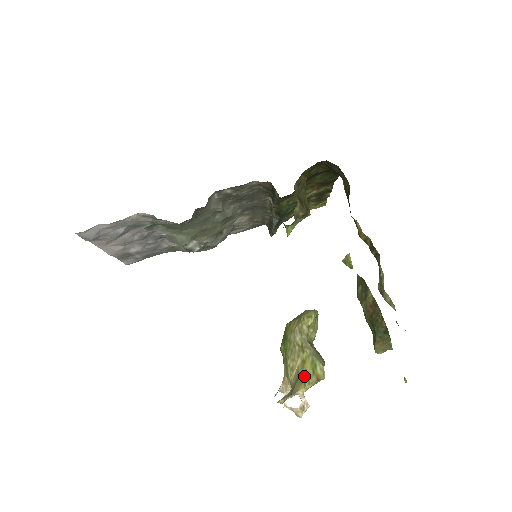
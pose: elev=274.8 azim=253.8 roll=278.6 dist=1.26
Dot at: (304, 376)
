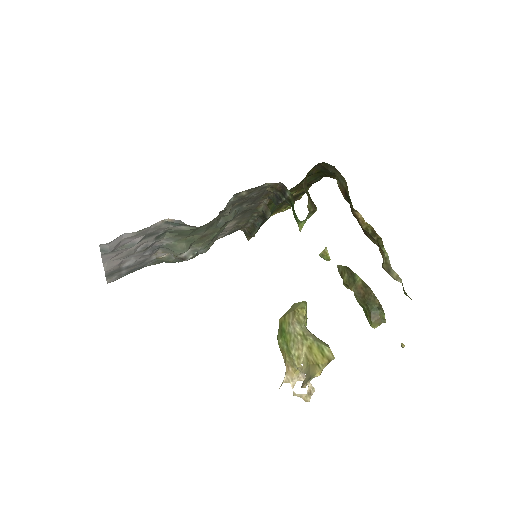
Dot at: (316, 360)
